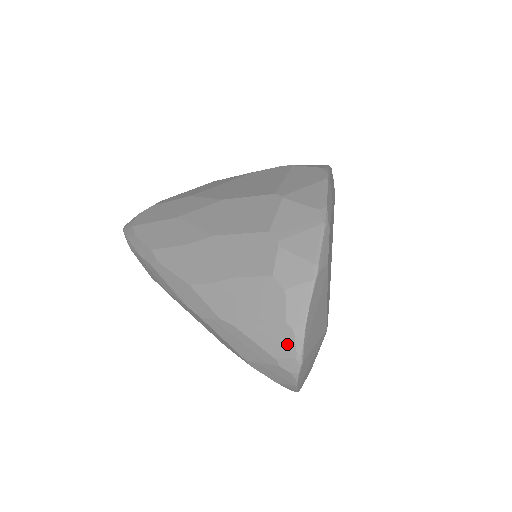
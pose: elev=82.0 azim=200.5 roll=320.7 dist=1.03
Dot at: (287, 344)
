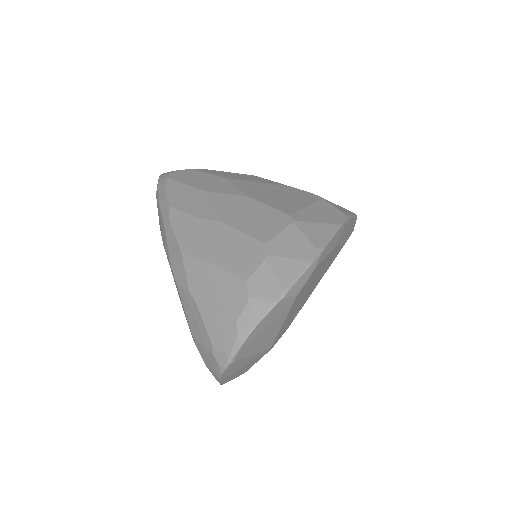
Dot at: (228, 341)
